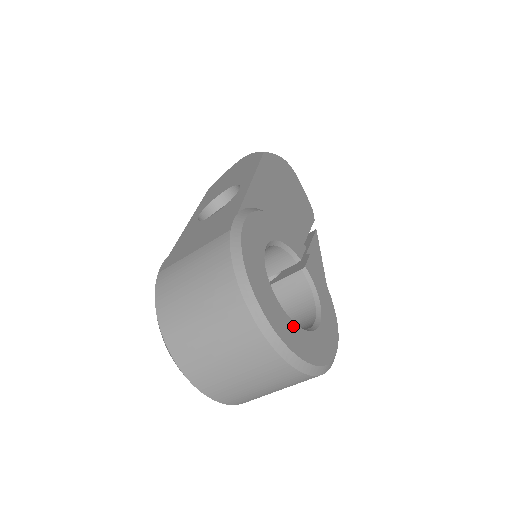
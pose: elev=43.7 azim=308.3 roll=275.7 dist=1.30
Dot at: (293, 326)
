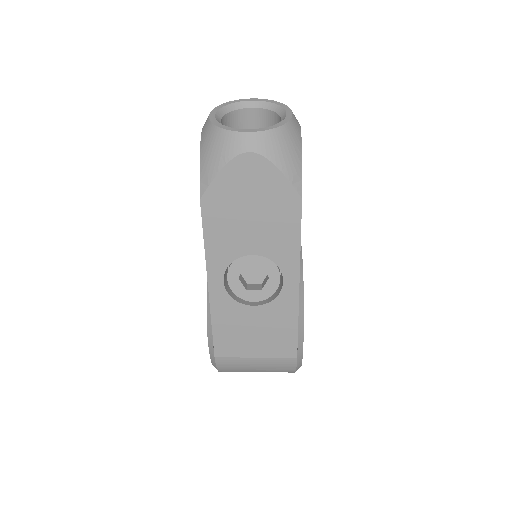
Dot at: occluded
